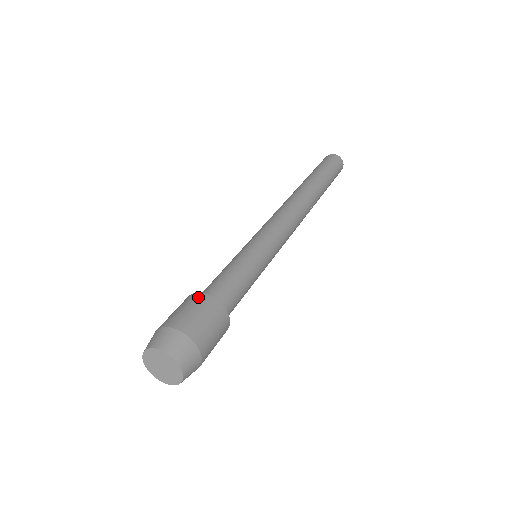
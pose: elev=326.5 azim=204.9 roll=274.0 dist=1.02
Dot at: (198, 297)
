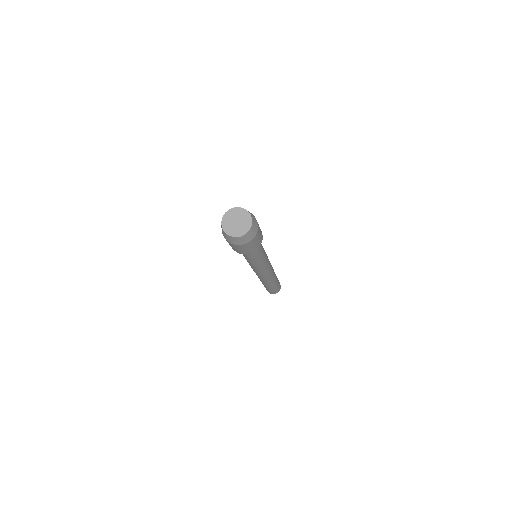
Dot at: occluded
